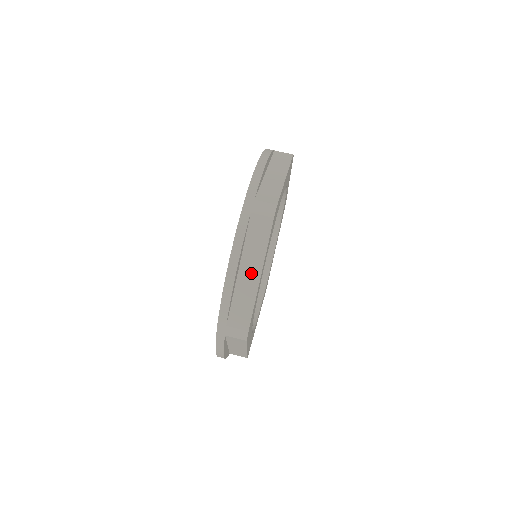
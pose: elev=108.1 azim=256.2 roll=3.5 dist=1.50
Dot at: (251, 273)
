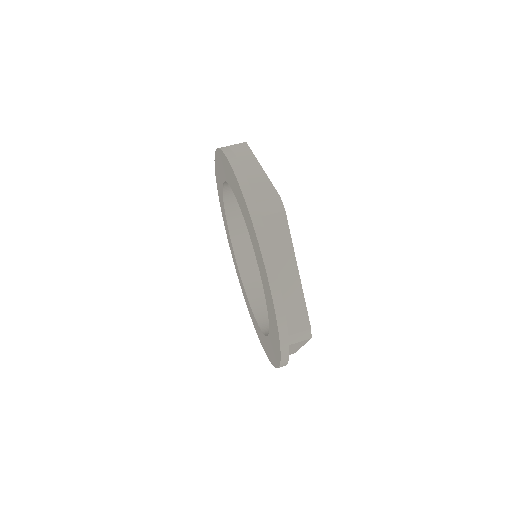
Dot at: (252, 169)
